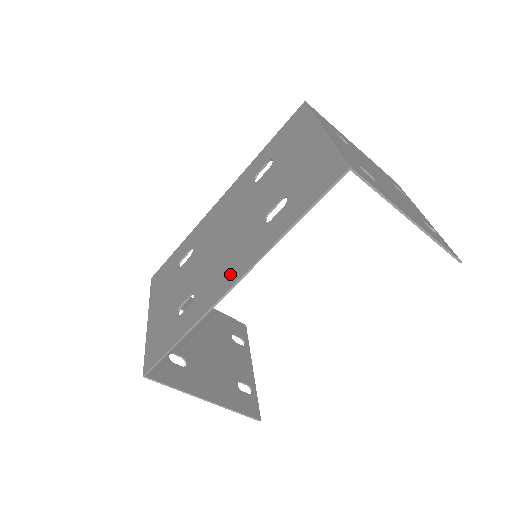
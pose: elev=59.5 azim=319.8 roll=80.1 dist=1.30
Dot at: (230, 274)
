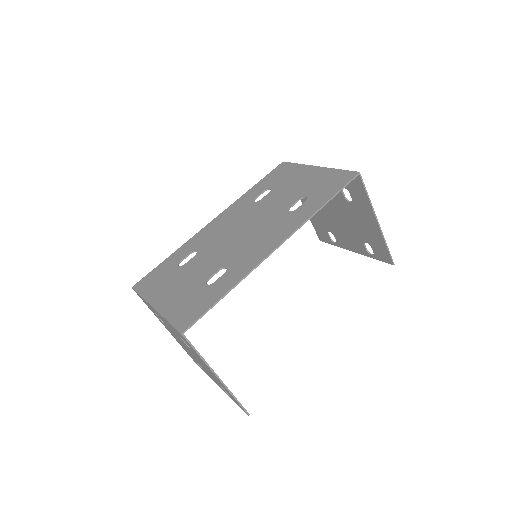
Dot at: (270, 242)
